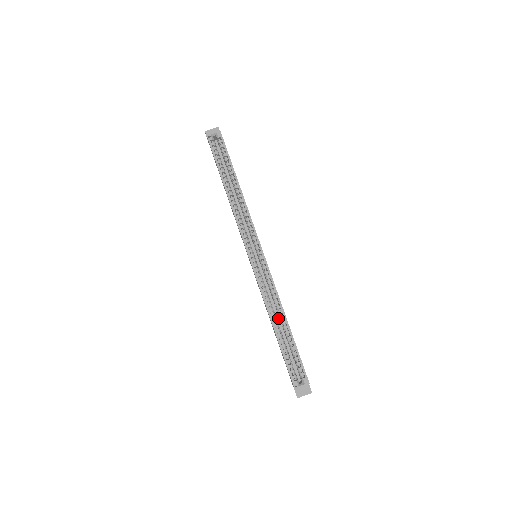
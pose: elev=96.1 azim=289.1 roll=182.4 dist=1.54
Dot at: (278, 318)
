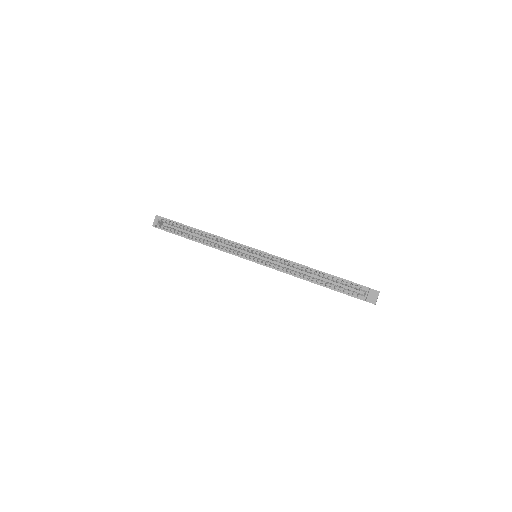
Dot at: (309, 274)
